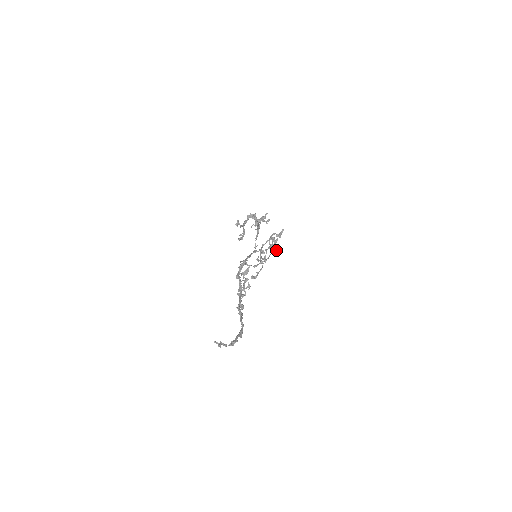
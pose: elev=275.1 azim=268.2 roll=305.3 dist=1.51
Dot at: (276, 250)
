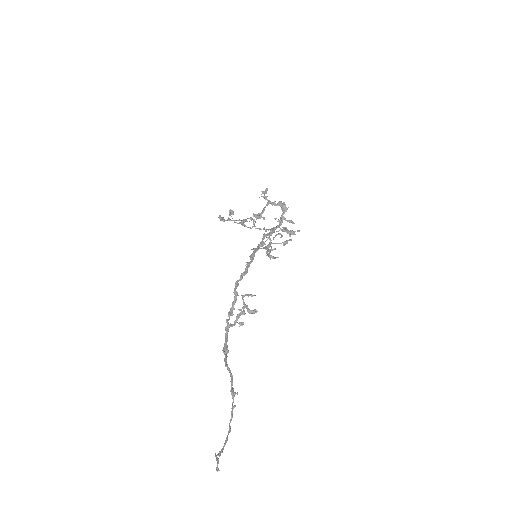
Dot at: (272, 256)
